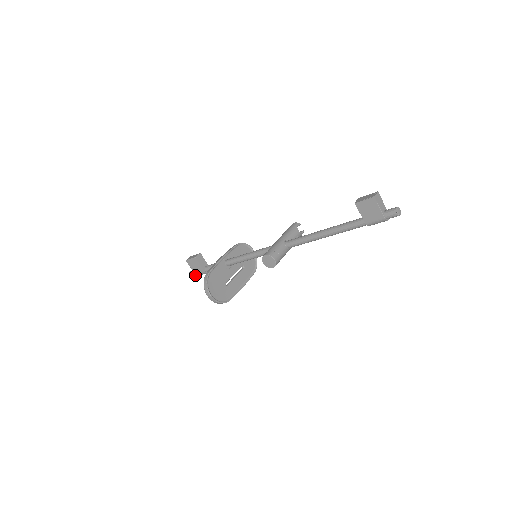
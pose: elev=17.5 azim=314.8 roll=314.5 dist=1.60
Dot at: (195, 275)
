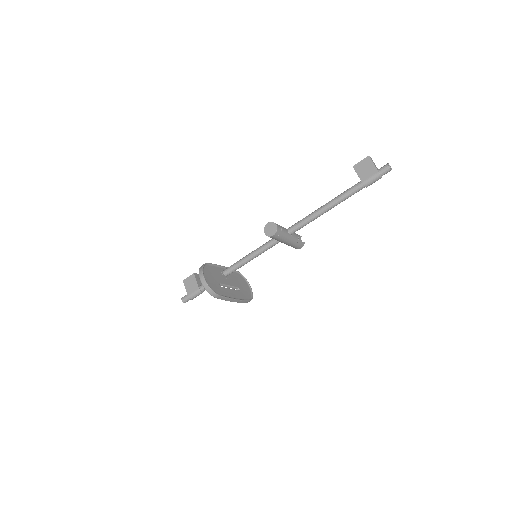
Dot at: (187, 299)
